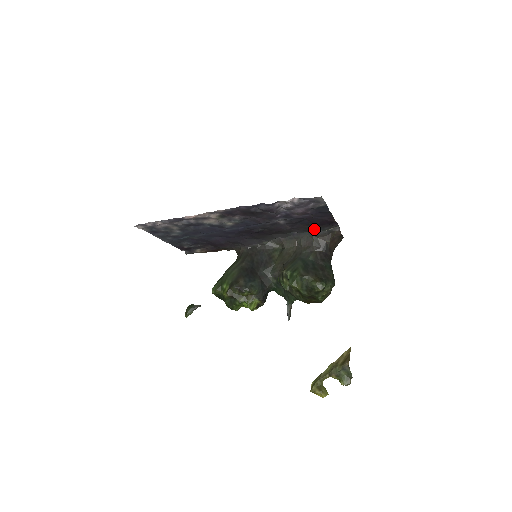
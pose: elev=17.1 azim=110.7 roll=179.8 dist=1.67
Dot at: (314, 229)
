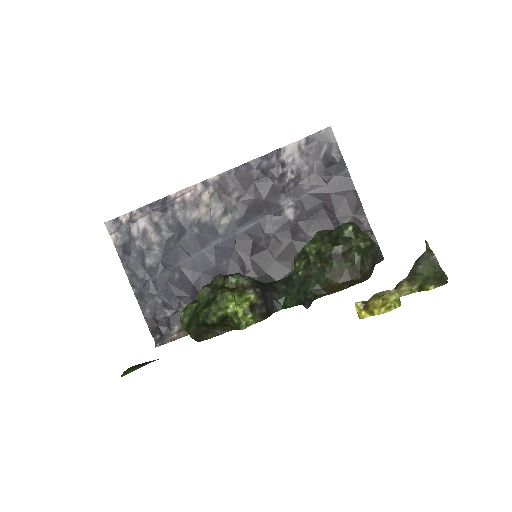
Dot at: occluded
